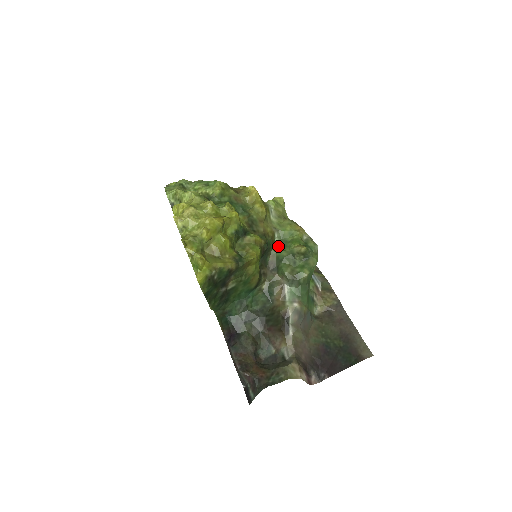
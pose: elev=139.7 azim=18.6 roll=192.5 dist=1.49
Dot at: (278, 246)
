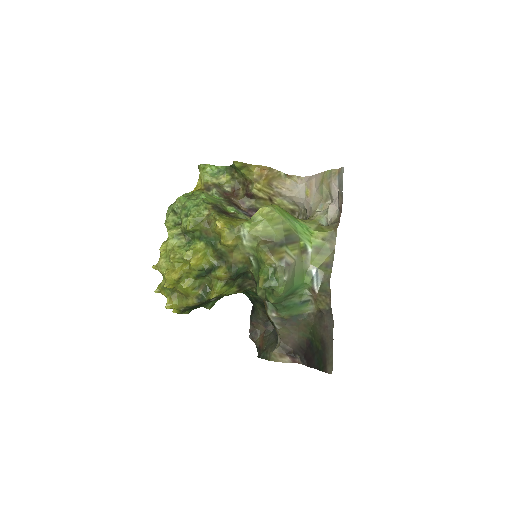
Dot at: (255, 267)
